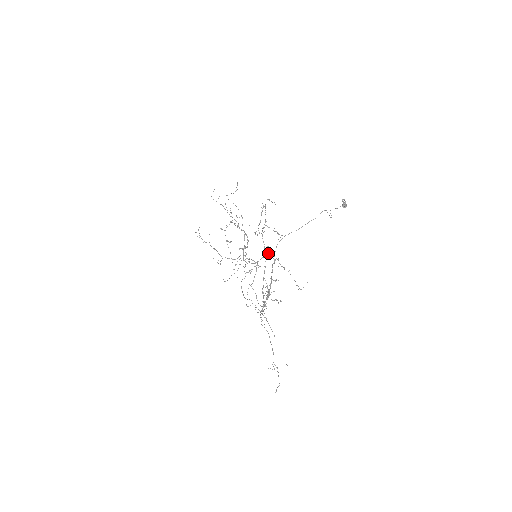
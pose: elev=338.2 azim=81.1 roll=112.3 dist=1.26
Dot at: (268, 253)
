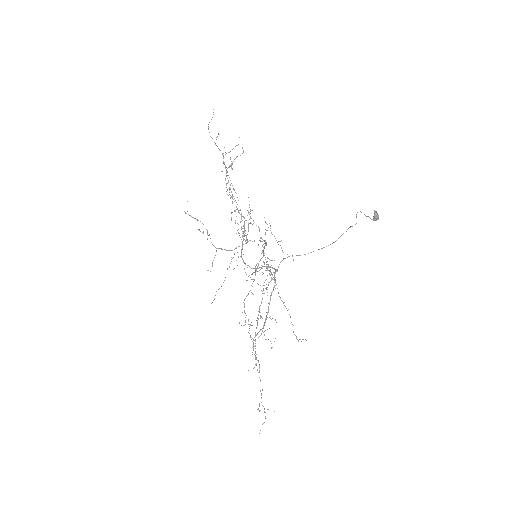
Dot at: (269, 267)
